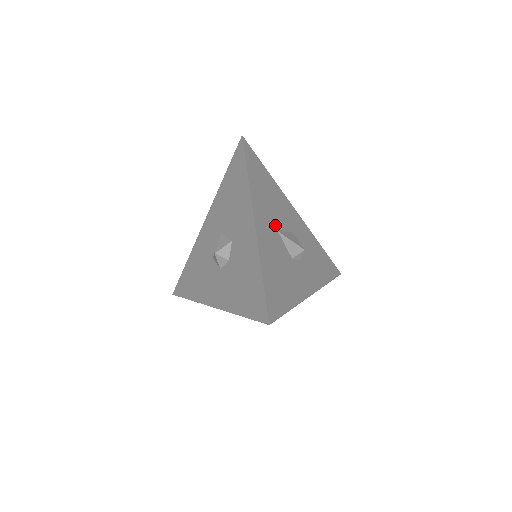
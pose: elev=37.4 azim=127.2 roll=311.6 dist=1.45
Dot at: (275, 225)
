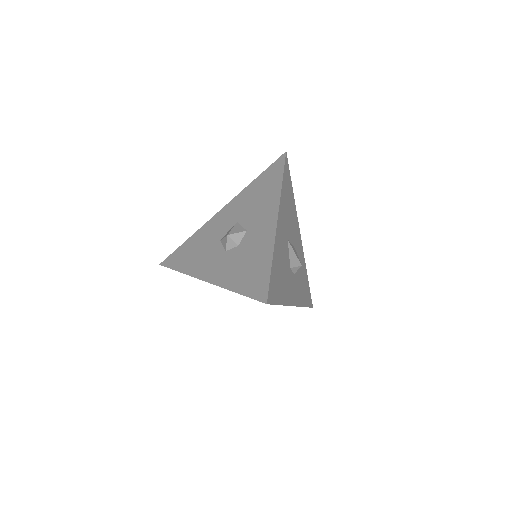
Dot at: (287, 233)
